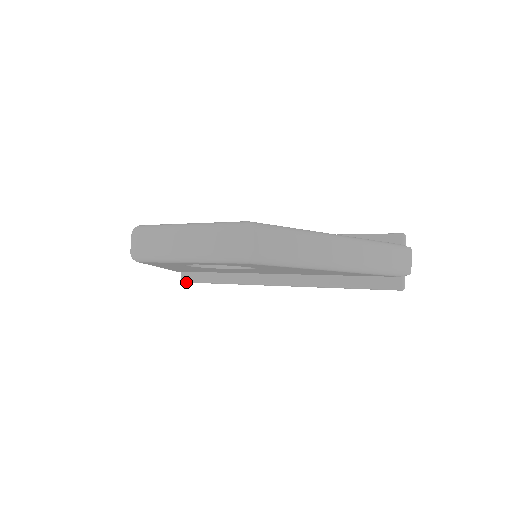
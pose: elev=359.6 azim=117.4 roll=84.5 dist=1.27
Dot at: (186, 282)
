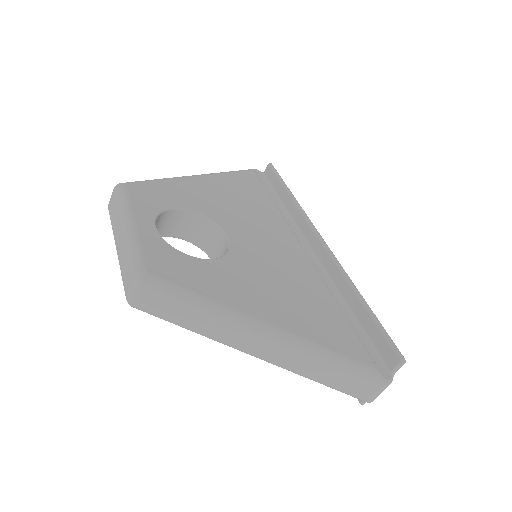
Dot at: occluded
